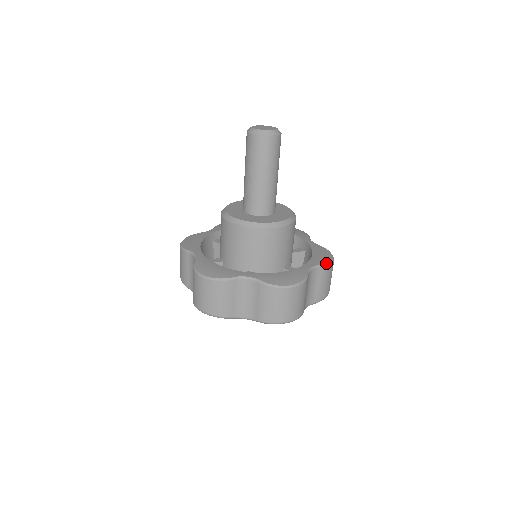
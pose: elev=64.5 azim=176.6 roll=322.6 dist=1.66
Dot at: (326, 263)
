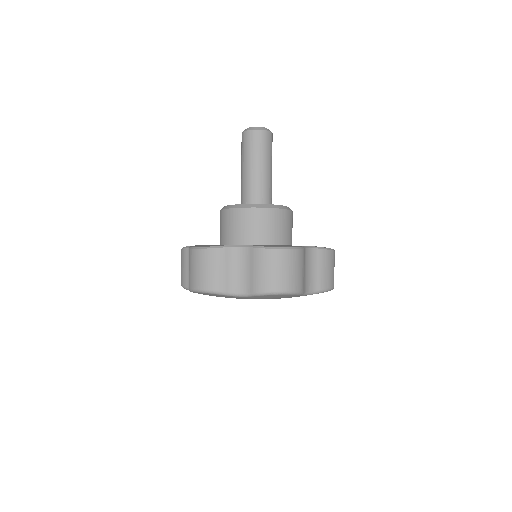
Dot at: (324, 247)
